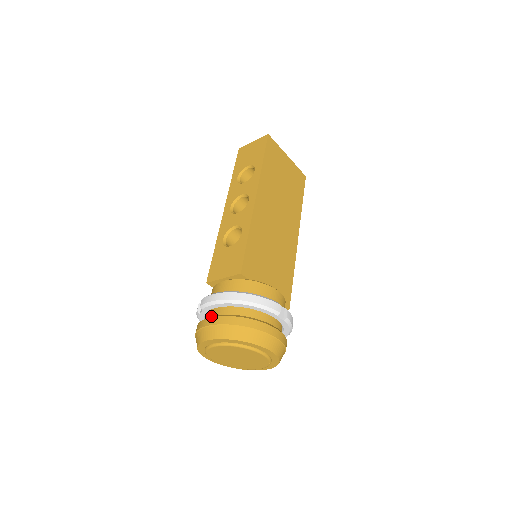
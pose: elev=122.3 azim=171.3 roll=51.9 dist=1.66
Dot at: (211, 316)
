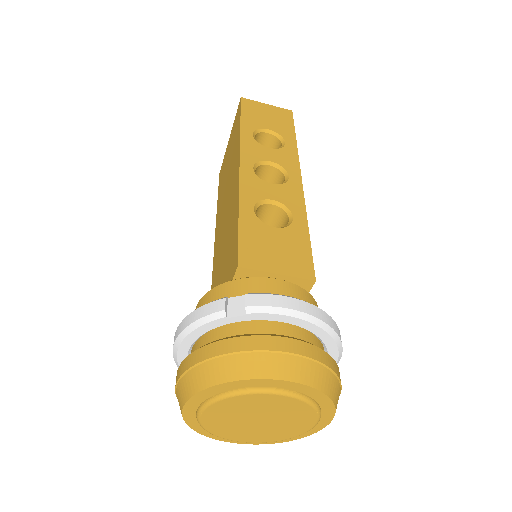
Dot at: occluded
